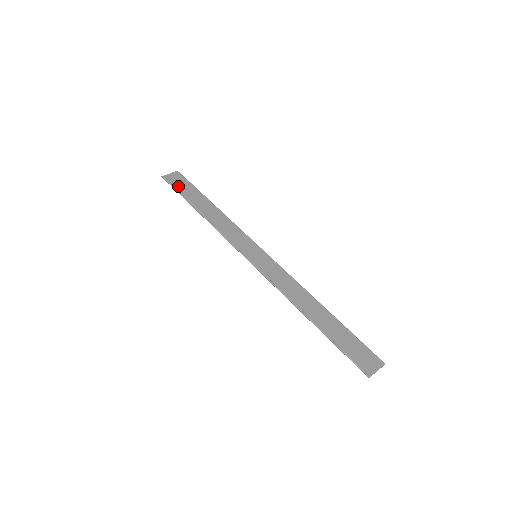
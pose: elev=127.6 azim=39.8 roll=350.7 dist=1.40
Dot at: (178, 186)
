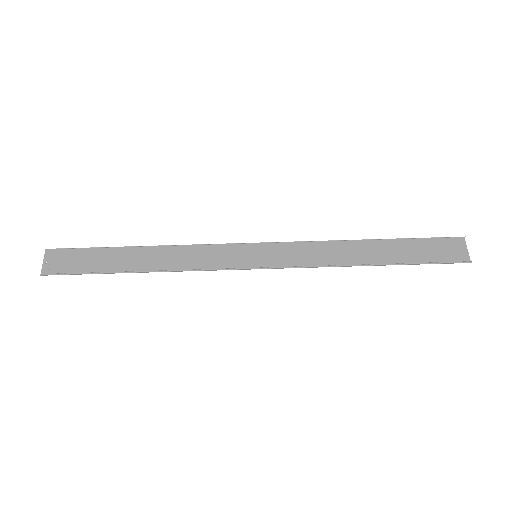
Dot at: (75, 267)
